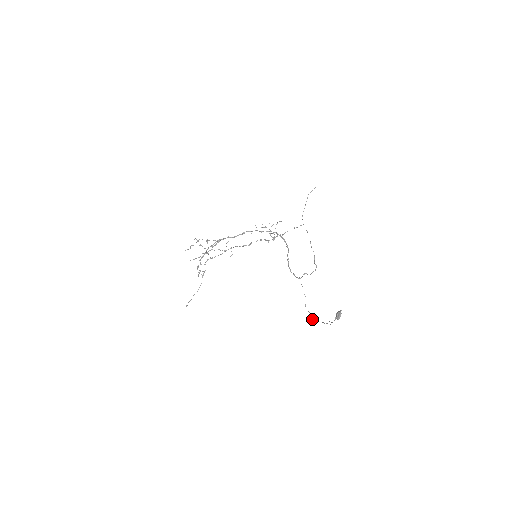
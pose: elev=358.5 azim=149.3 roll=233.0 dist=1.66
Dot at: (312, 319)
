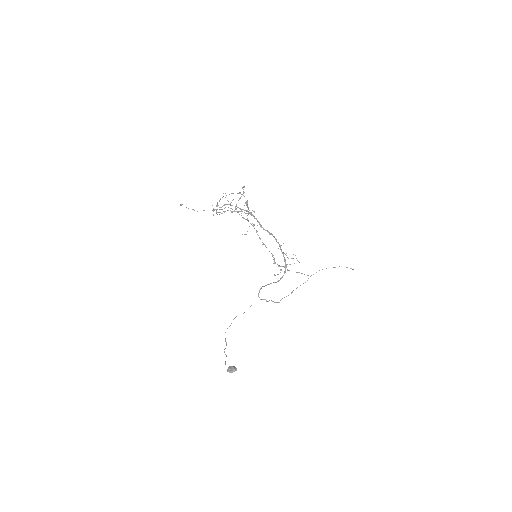
Dot at: occluded
